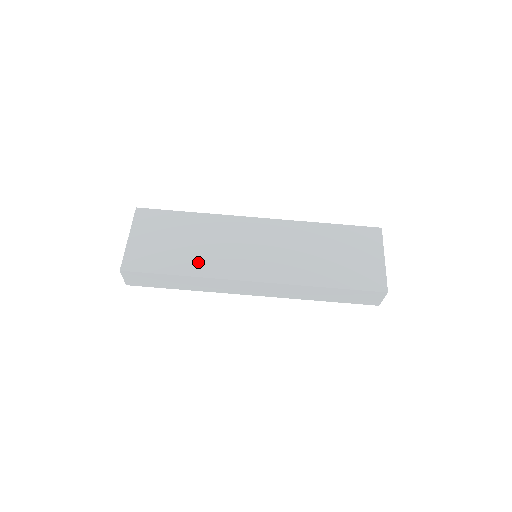
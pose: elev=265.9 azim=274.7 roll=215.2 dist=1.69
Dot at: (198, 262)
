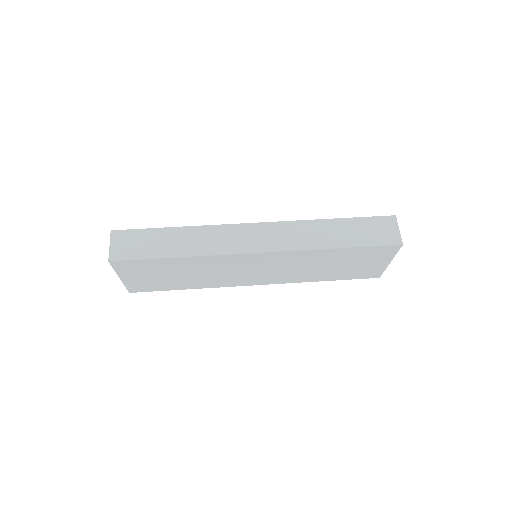
Dot at: occluded
